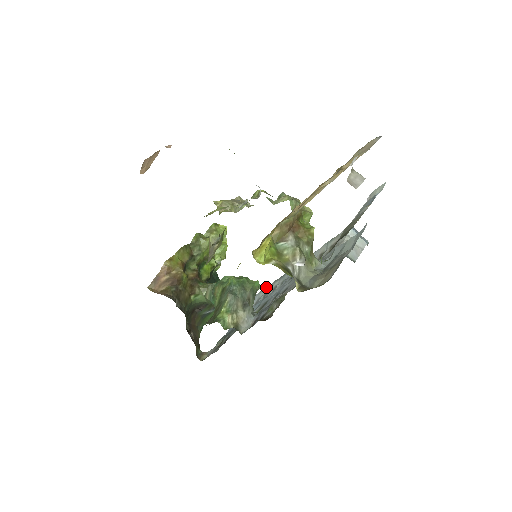
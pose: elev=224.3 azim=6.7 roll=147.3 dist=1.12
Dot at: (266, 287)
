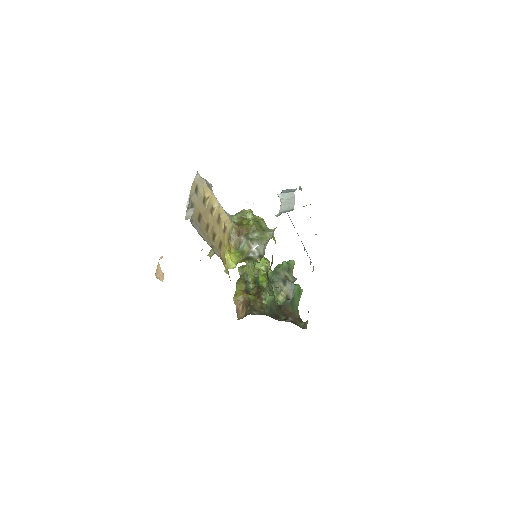
Dot at: occluded
